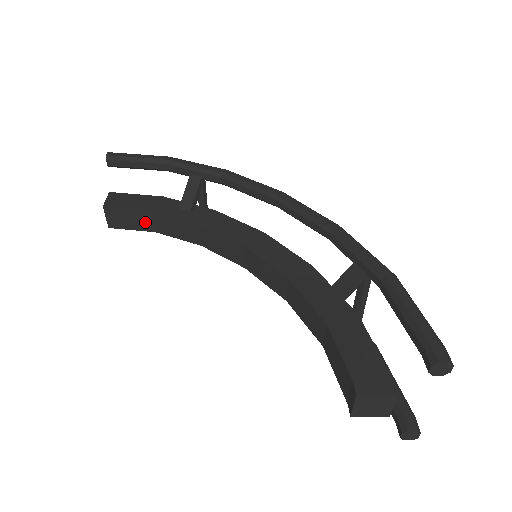
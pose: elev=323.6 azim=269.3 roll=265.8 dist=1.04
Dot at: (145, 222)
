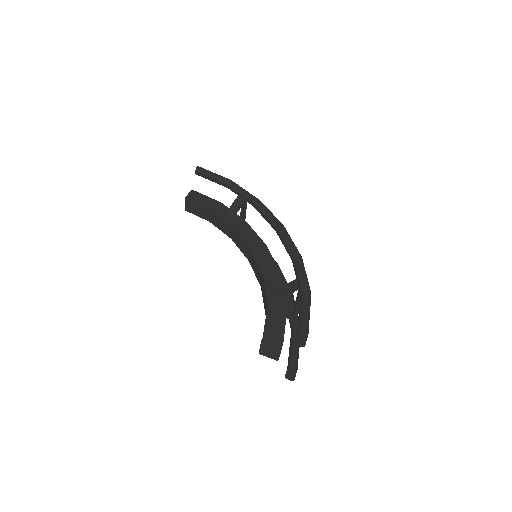
Dot at: (205, 214)
